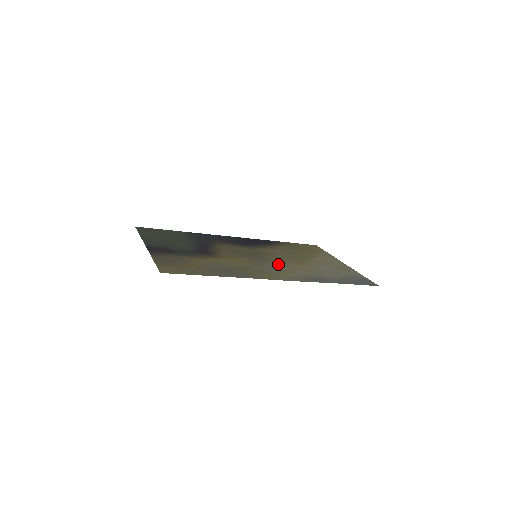
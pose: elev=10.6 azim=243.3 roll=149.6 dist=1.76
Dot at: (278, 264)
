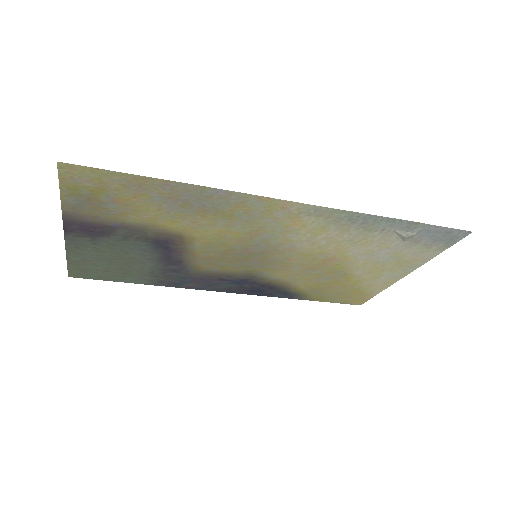
Dot at: (291, 243)
